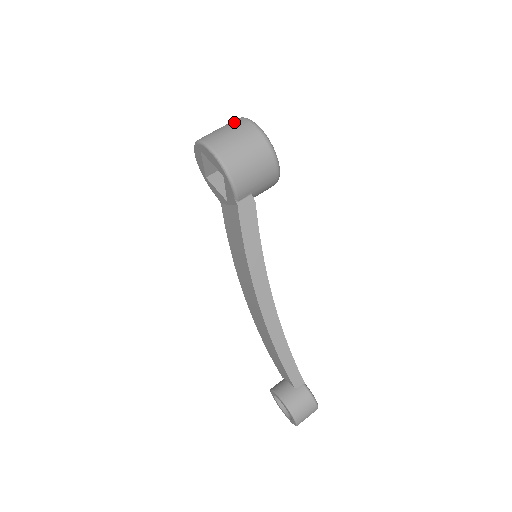
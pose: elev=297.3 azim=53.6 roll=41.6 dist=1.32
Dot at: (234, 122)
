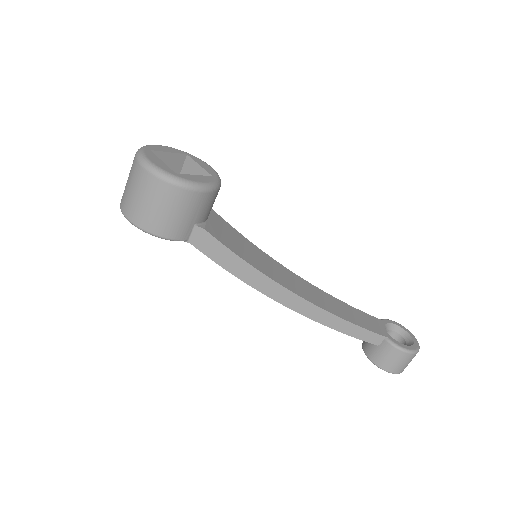
Dot at: occluded
